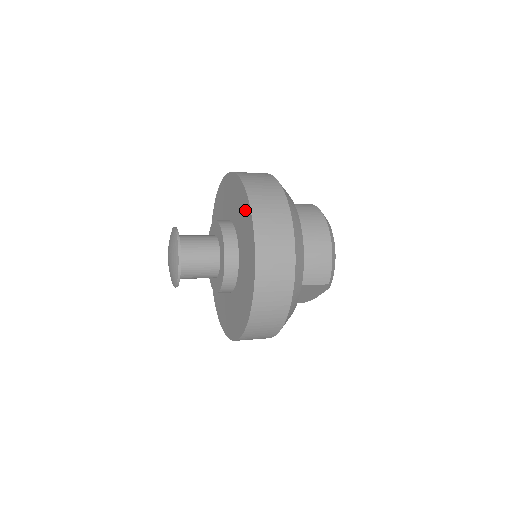
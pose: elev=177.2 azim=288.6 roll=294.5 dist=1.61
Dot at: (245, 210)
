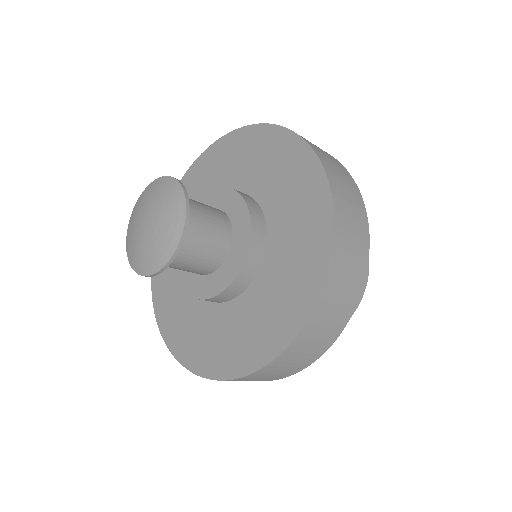
Dot at: (312, 197)
